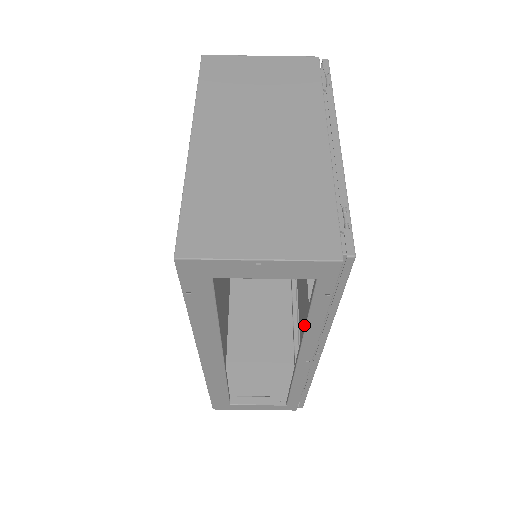
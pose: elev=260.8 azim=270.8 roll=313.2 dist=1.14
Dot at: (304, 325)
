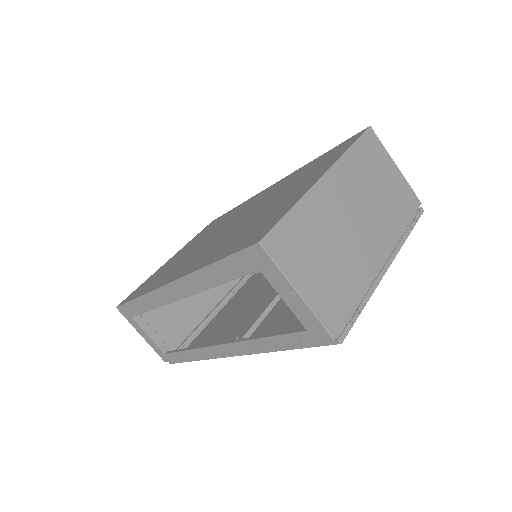
Dot at: (257, 336)
